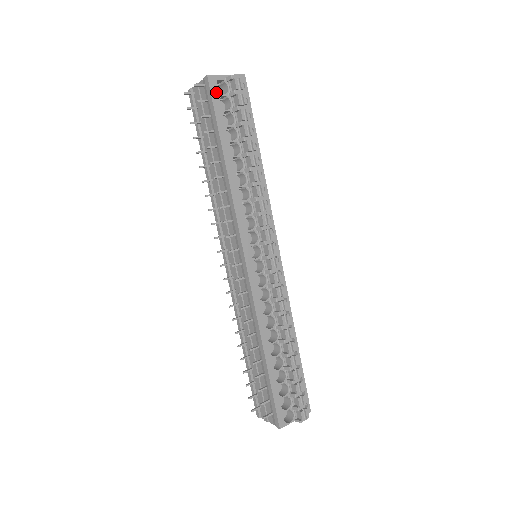
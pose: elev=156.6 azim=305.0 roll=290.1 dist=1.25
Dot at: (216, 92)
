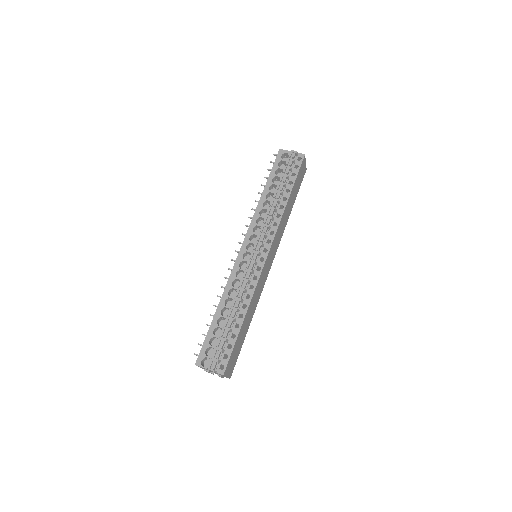
Dot at: (280, 158)
